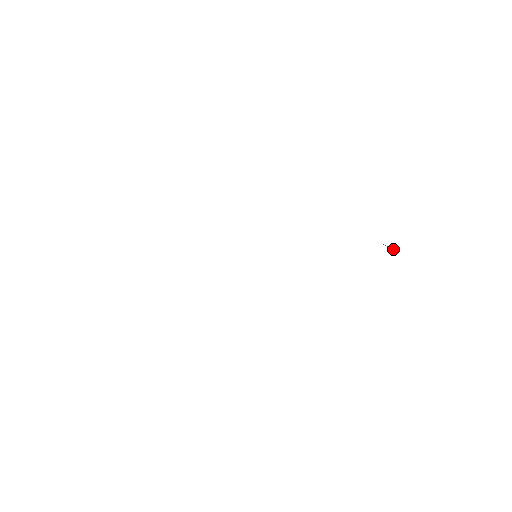
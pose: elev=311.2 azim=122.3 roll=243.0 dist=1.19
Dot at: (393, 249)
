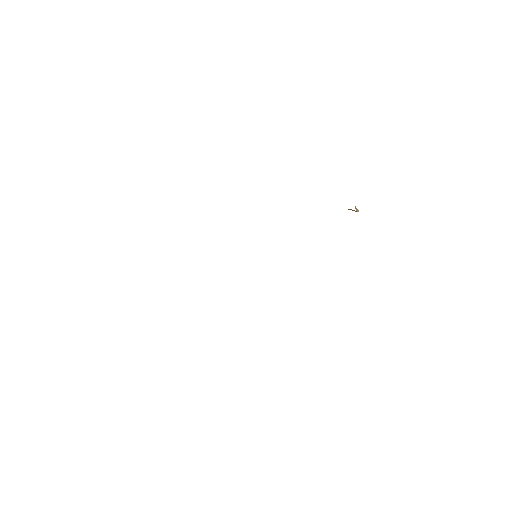
Dot at: (355, 211)
